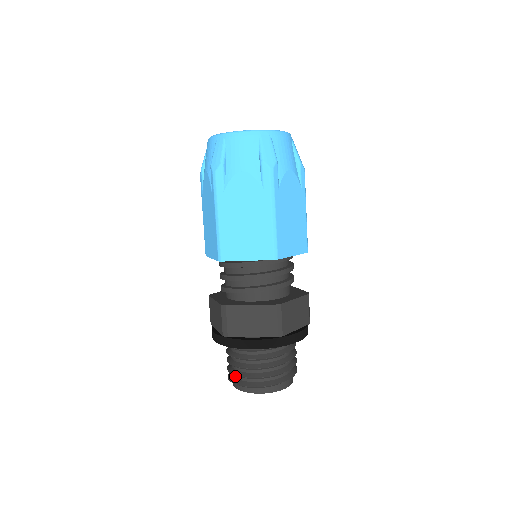
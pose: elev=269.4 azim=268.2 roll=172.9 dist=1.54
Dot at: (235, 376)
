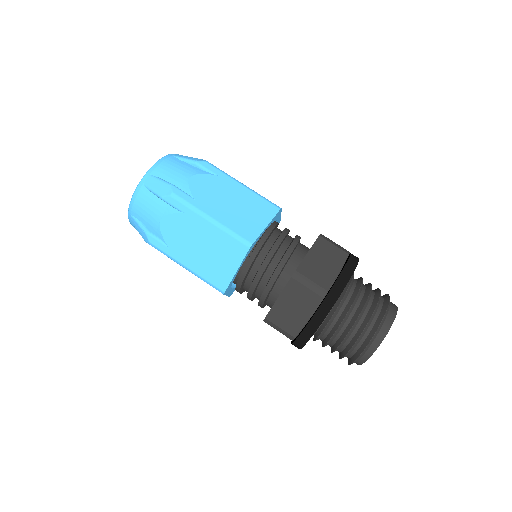
Dot at: (347, 357)
